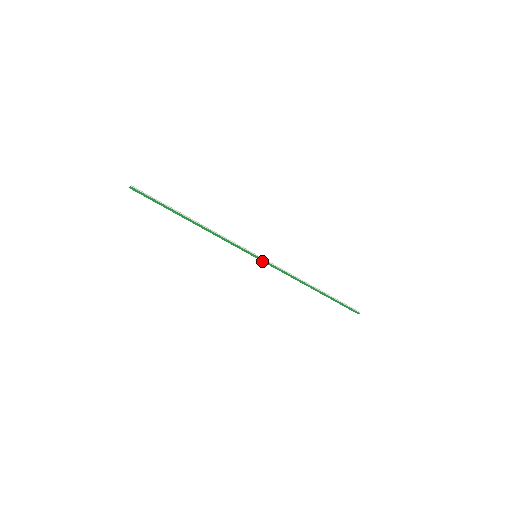
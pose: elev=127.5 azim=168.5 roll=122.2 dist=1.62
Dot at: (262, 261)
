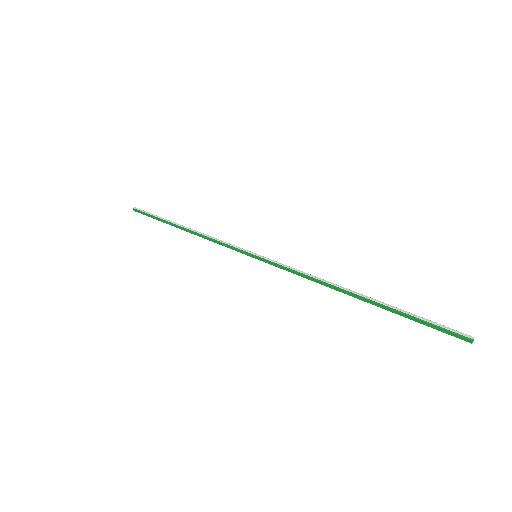
Dot at: (265, 262)
